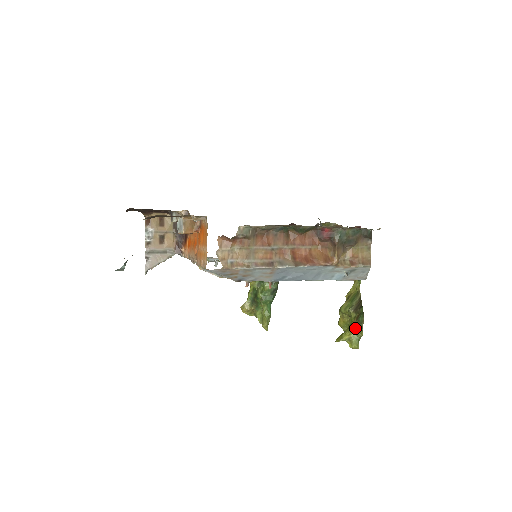
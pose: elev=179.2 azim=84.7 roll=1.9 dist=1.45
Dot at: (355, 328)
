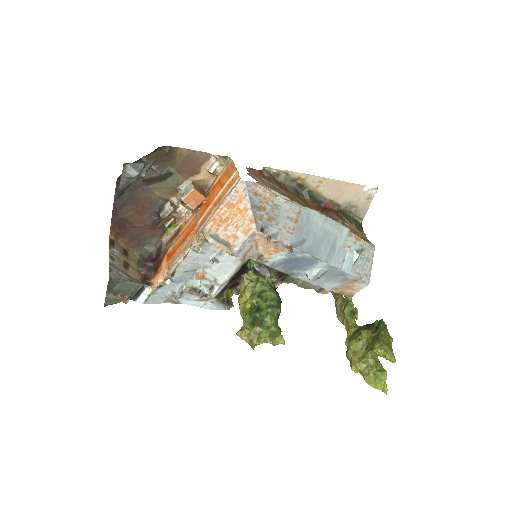
Dot at: (381, 336)
